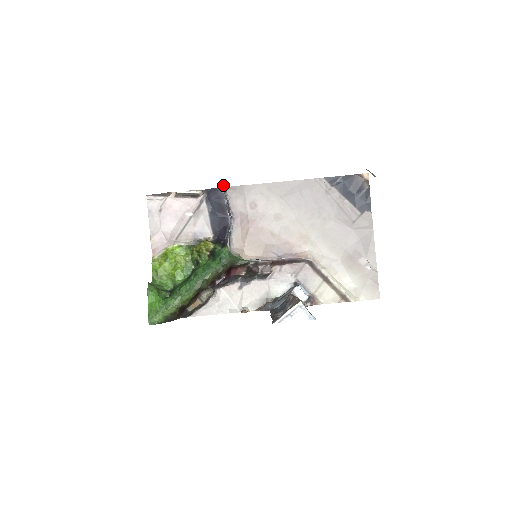
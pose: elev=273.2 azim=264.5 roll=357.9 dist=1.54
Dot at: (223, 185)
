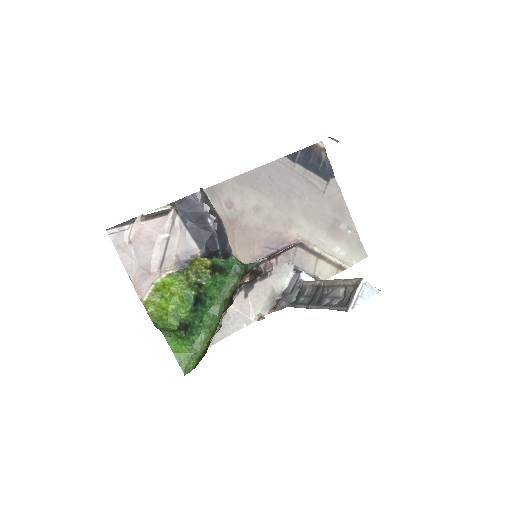
Dot at: occluded
